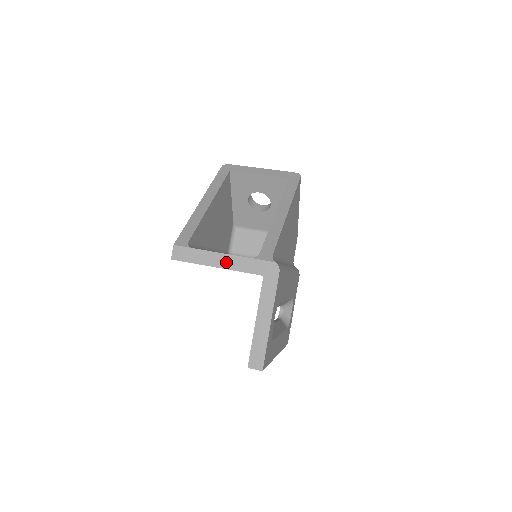
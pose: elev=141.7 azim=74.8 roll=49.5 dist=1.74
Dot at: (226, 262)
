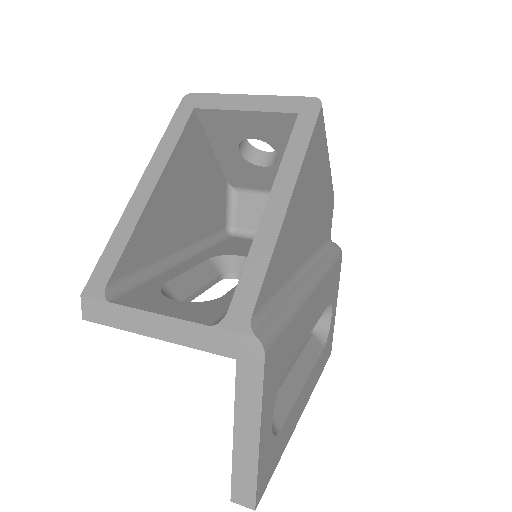
Dot at: (168, 330)
